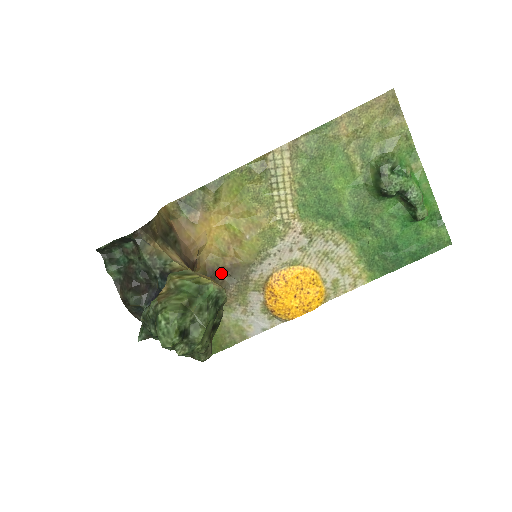
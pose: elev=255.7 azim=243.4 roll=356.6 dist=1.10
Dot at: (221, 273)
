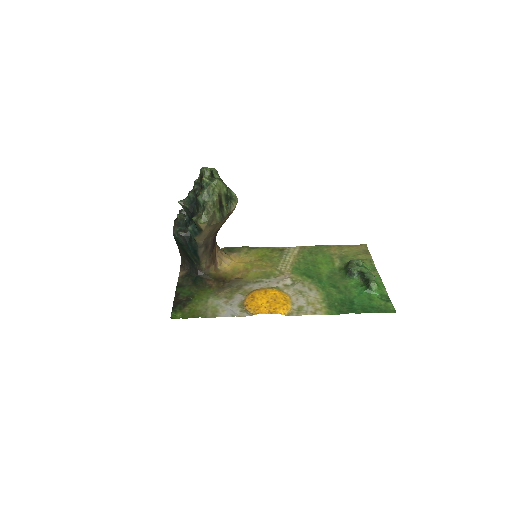
Dot at: (226, 282)
